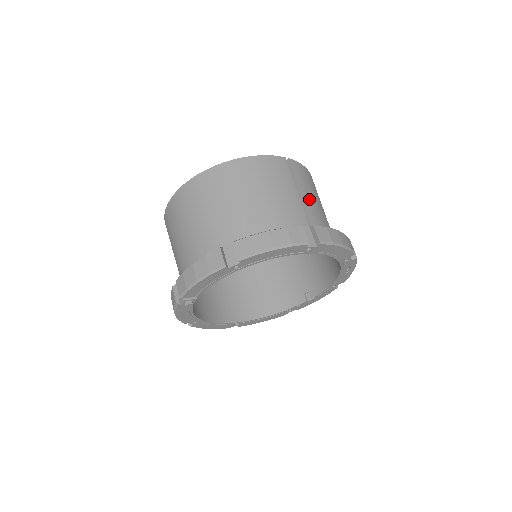
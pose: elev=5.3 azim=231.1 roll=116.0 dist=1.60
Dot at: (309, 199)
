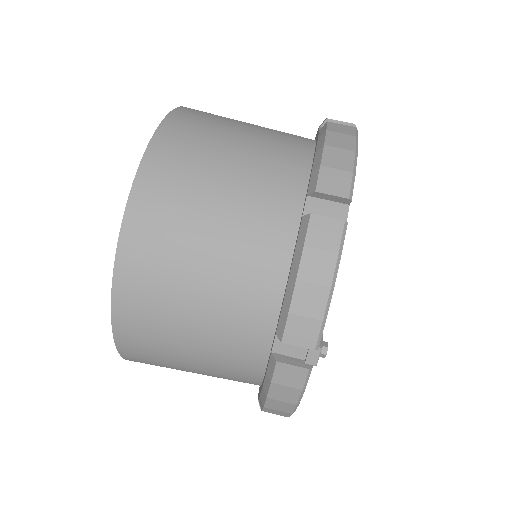
Dot at: occluded
